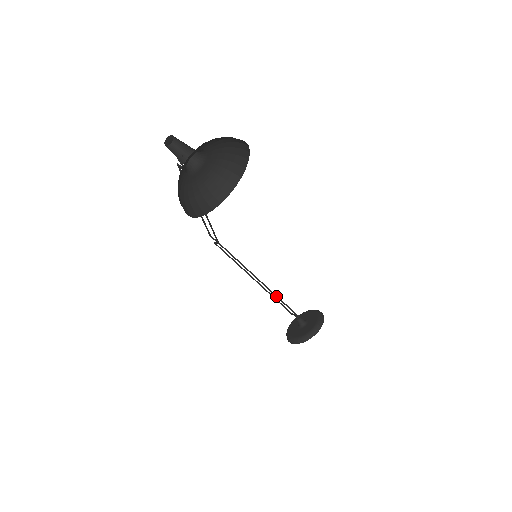
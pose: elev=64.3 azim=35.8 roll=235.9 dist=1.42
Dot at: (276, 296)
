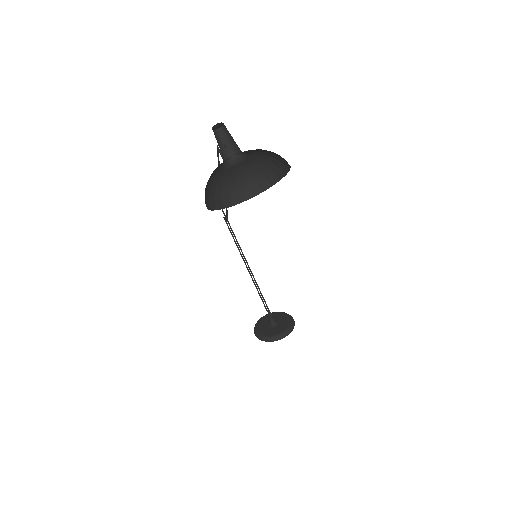
Dot at: (260, 291)
